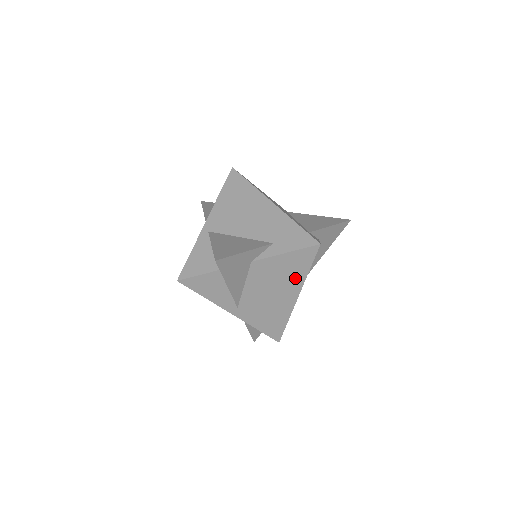
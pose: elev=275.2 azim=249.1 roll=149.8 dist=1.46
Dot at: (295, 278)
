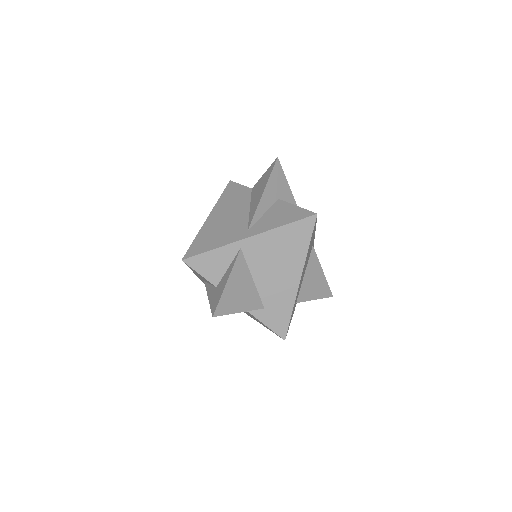
Dot at: (253, 318)
